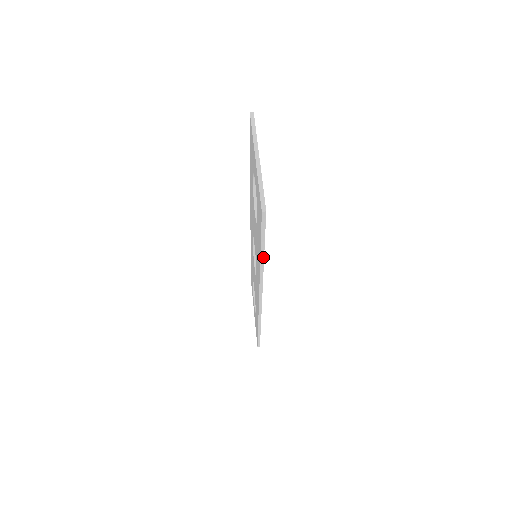
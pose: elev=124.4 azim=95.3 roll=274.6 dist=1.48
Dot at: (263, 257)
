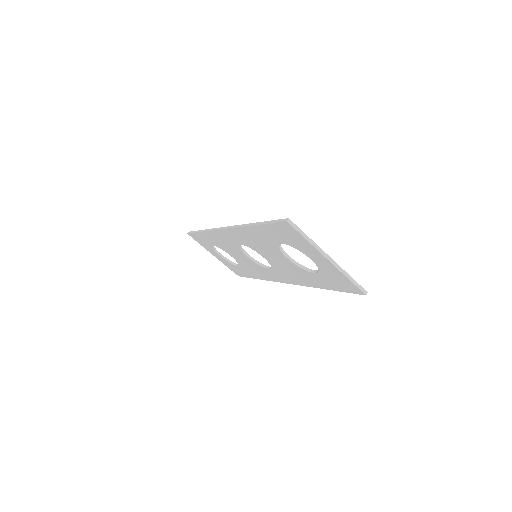
Dot at: occluded
